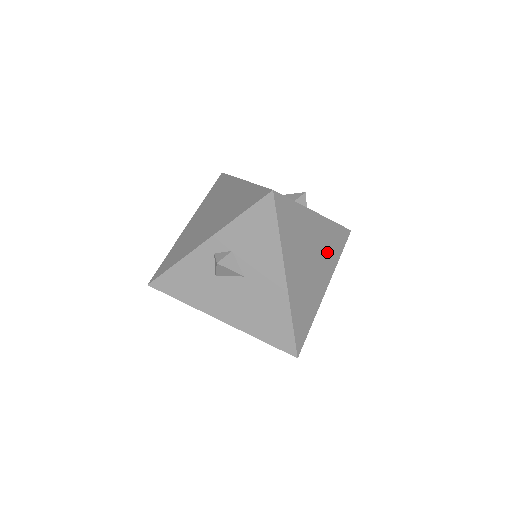
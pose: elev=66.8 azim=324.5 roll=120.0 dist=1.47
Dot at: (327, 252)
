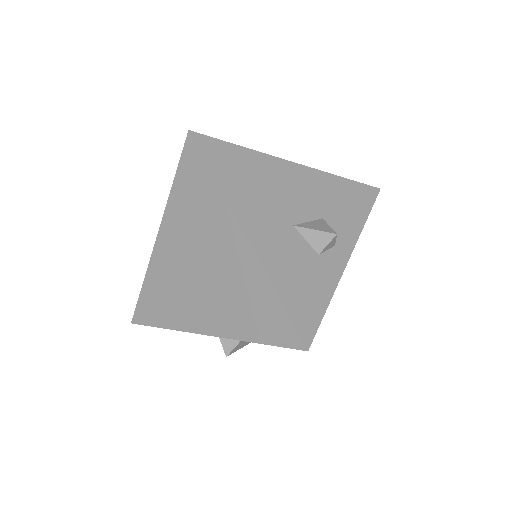
Dot at: occluded
